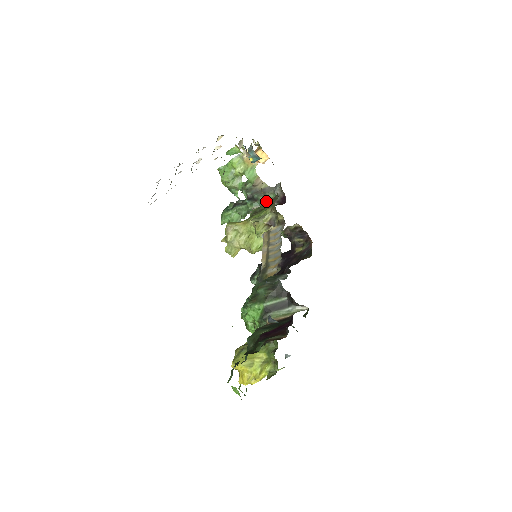
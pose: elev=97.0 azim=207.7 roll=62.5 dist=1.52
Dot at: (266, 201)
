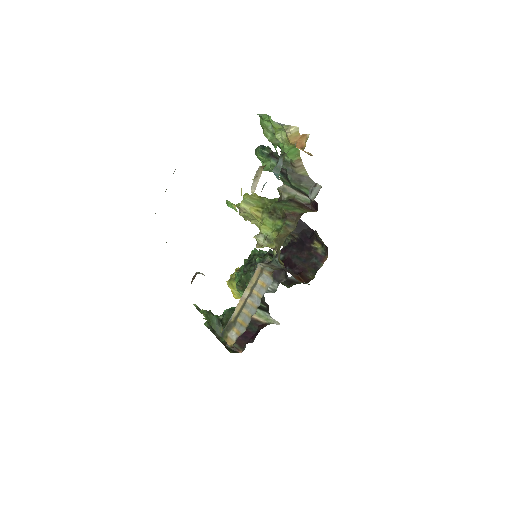
Dot at: (299, 190)
